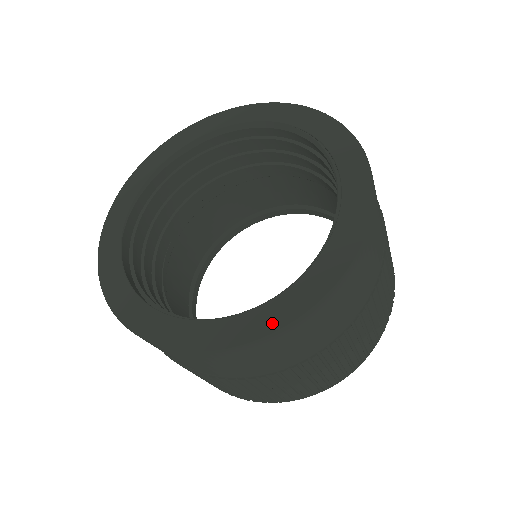
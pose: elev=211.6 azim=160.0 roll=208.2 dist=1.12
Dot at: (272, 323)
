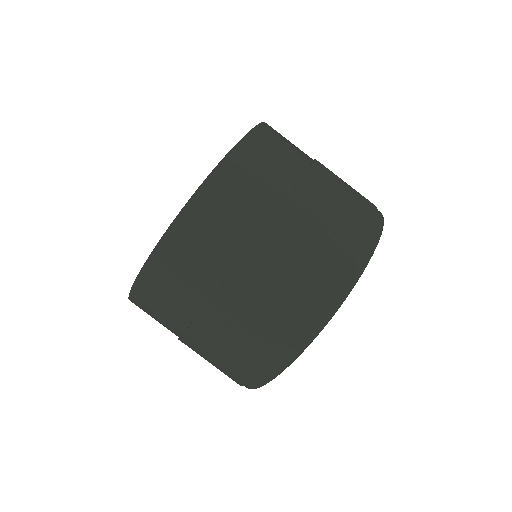
Dot at: (170, 226)
